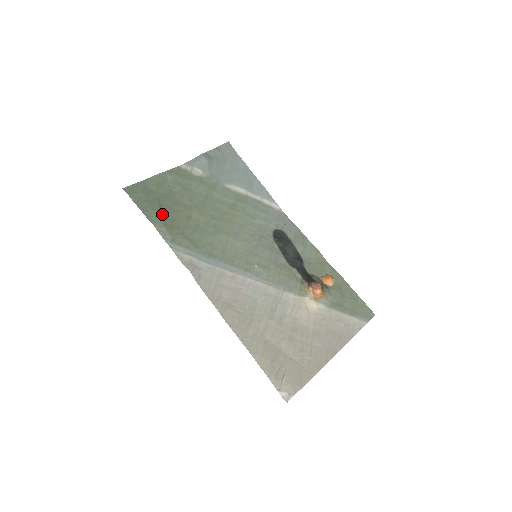
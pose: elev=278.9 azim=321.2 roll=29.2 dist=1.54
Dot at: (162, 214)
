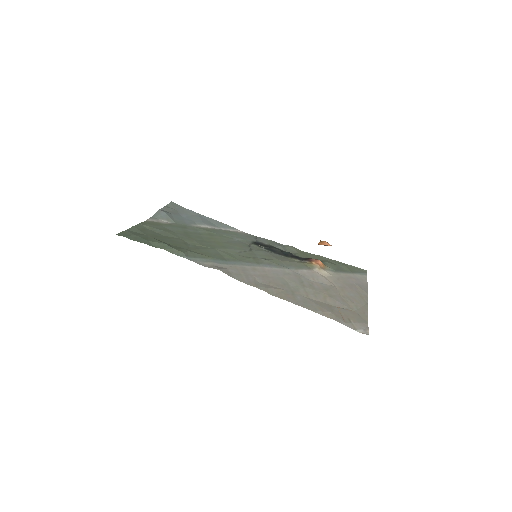
Dot at: (163, 242)
